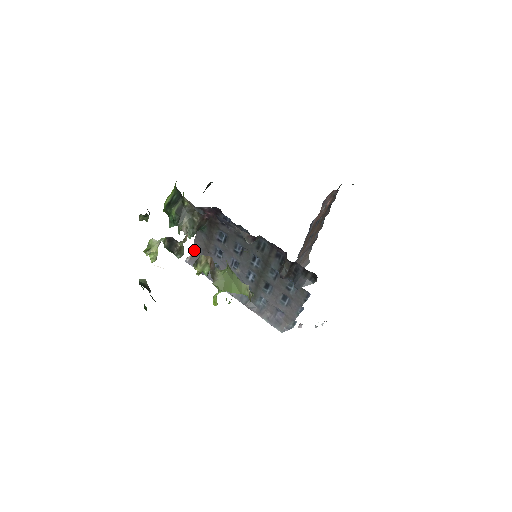
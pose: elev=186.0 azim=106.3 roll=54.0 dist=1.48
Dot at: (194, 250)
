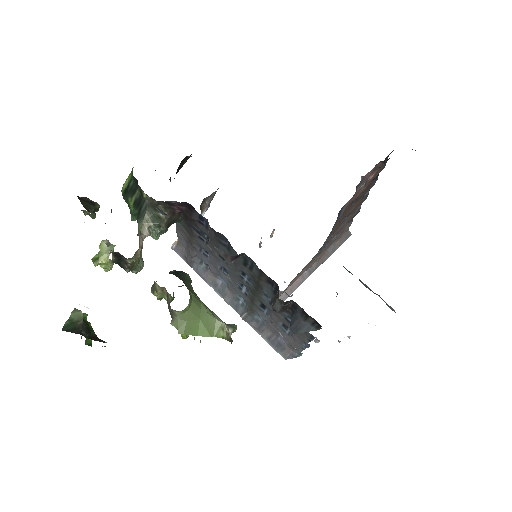
Dot at: (178, 238)
